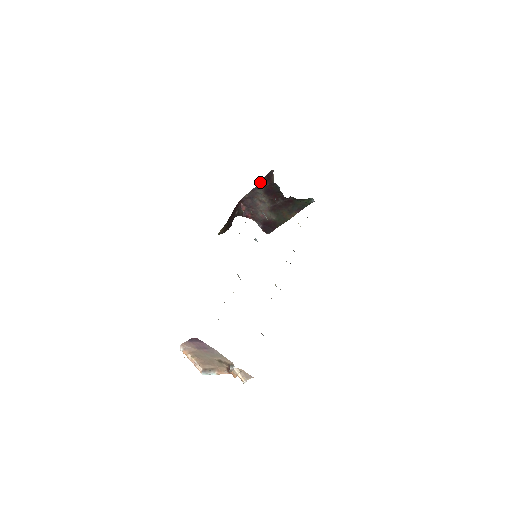
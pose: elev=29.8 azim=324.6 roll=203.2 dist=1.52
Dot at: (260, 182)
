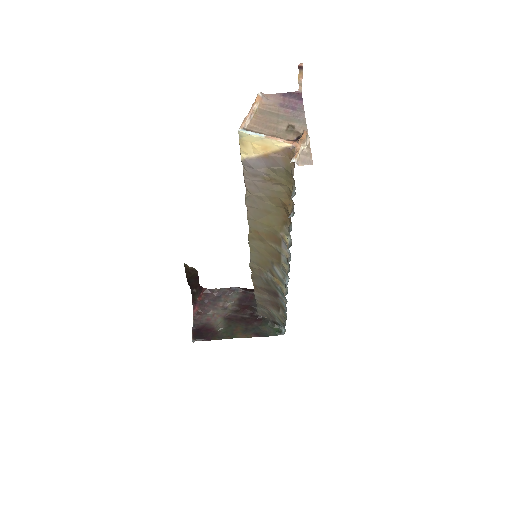
Dot at: (244, 288)
